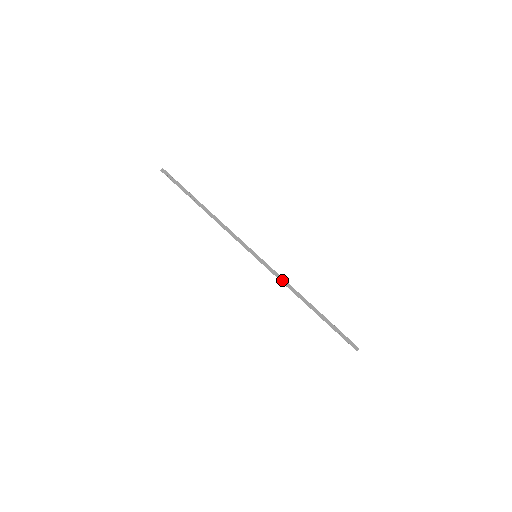
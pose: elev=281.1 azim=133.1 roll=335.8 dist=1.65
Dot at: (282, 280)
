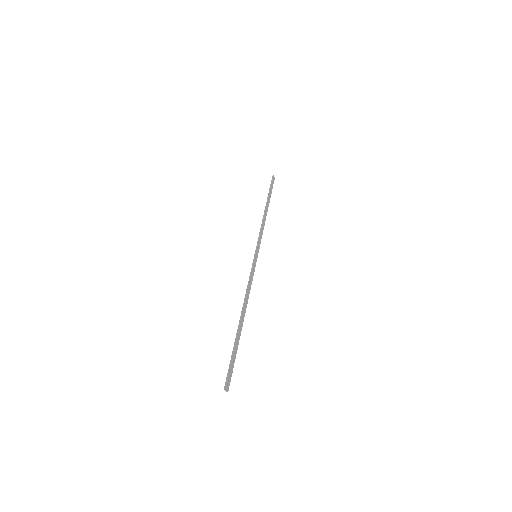
Dot at: (250, 283)
